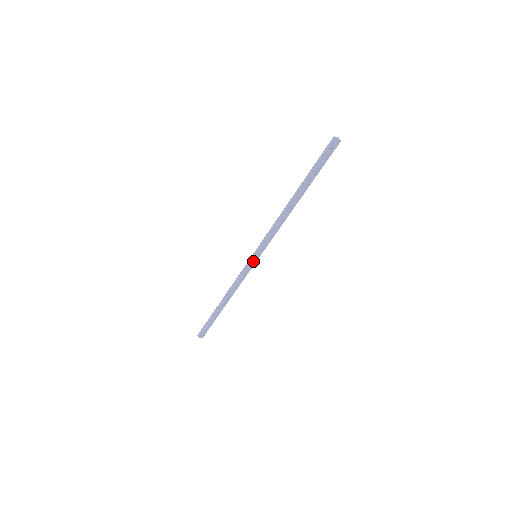
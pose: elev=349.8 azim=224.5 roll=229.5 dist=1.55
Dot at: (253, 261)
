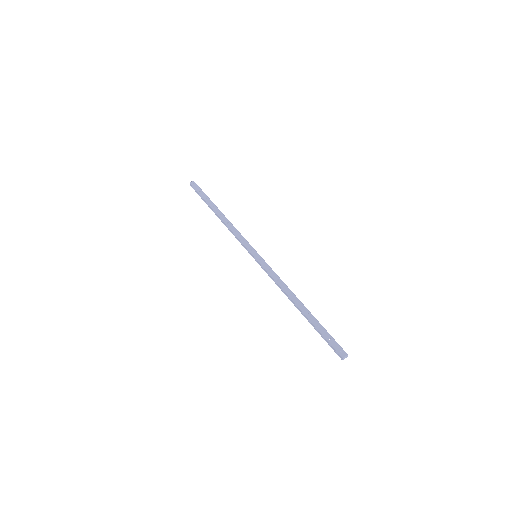
Dot at: (252, 255)
